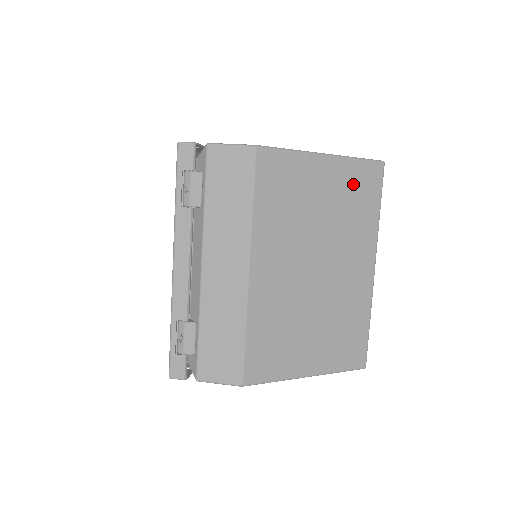
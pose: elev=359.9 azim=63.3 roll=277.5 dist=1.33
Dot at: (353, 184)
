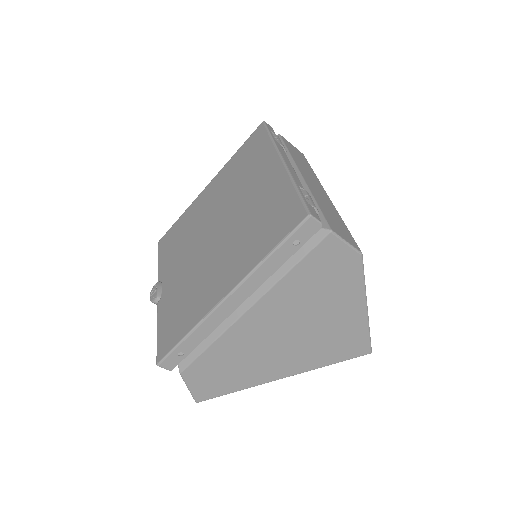
Dot at: occluded
